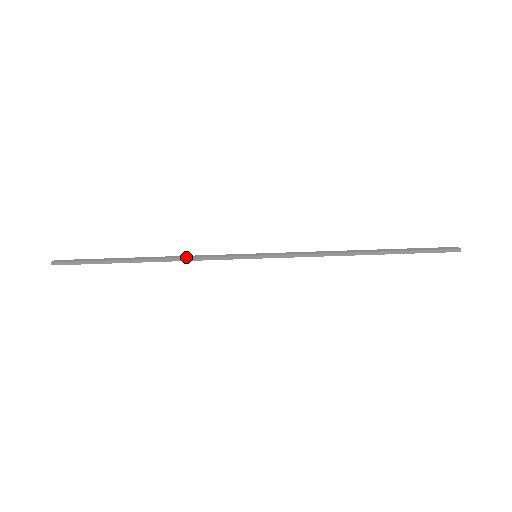
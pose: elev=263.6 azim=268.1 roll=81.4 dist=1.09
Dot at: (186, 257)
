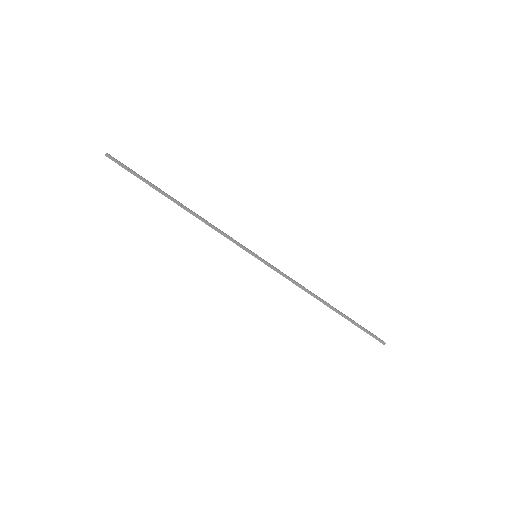
Dot at: (208, 222)
